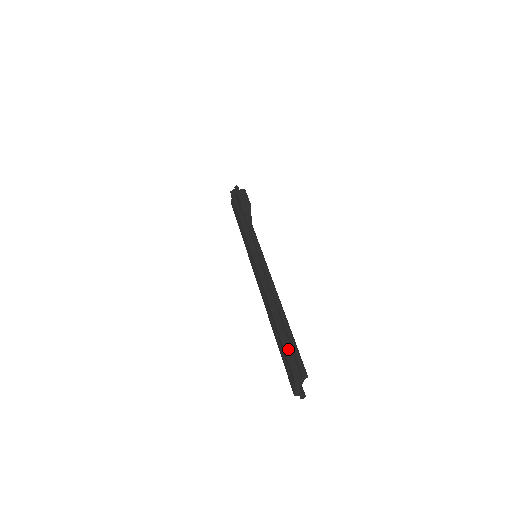
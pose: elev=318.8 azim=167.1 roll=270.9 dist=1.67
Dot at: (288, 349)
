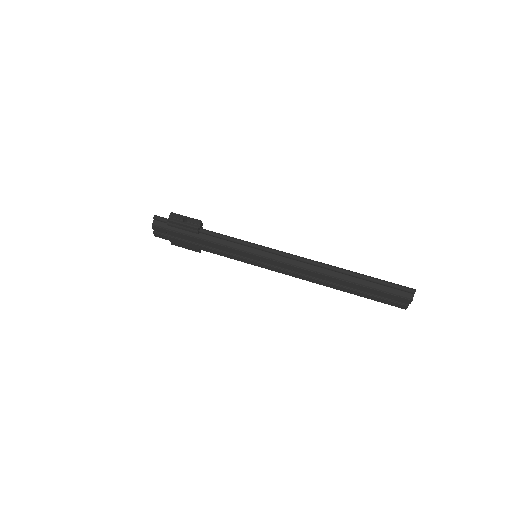
Dot at: (382, 288)
